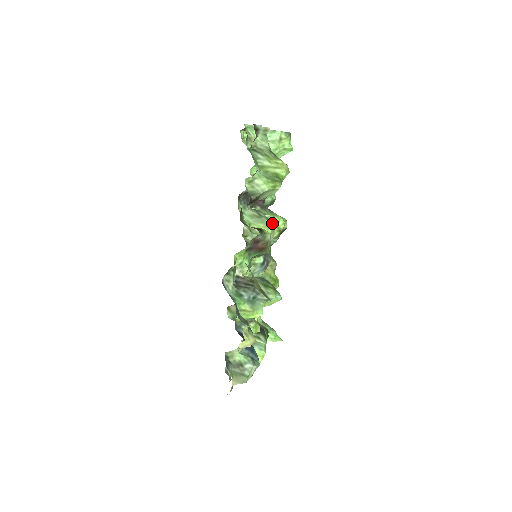
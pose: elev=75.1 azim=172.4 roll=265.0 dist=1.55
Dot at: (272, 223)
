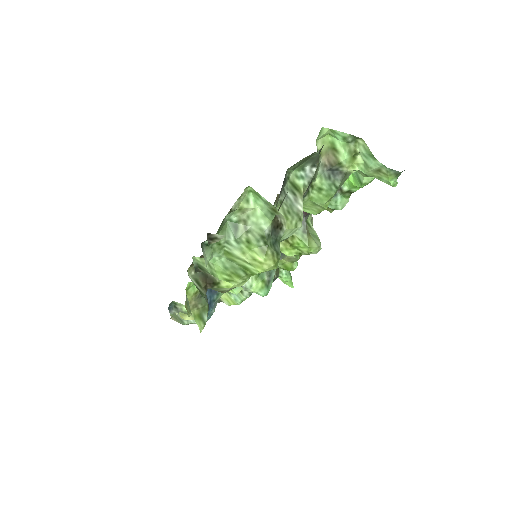
Dot at: (294, 243)
